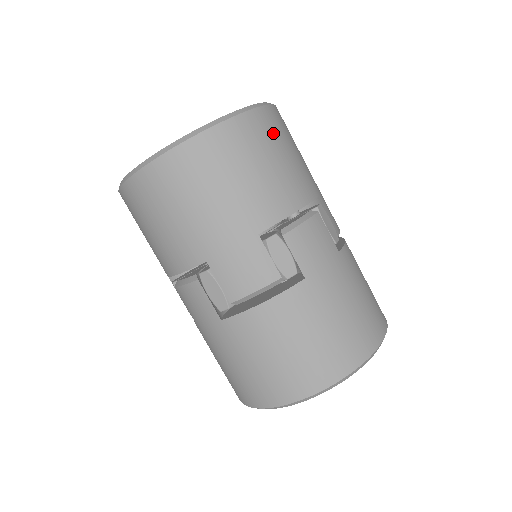
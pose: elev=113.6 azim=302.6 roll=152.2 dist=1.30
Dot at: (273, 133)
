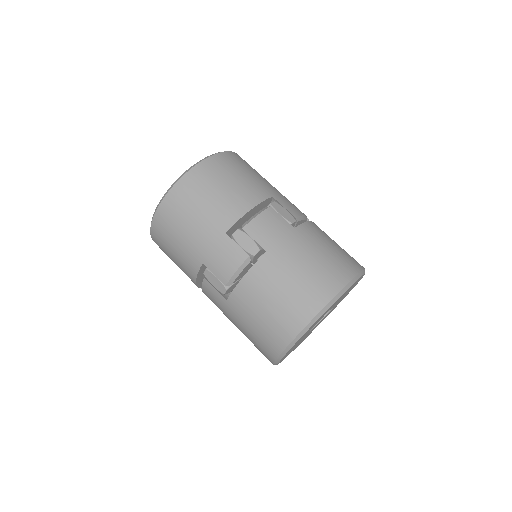
Dot at: (224, 168)
